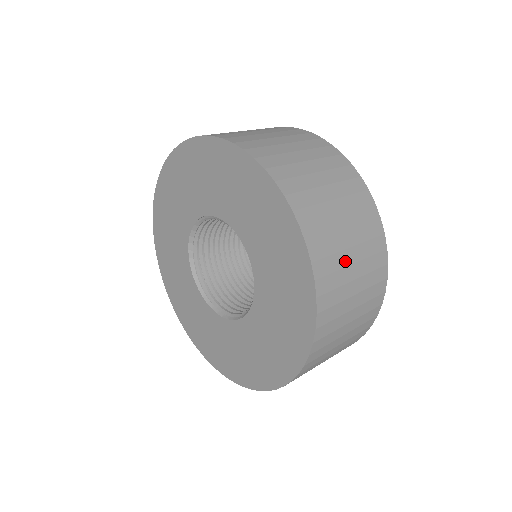
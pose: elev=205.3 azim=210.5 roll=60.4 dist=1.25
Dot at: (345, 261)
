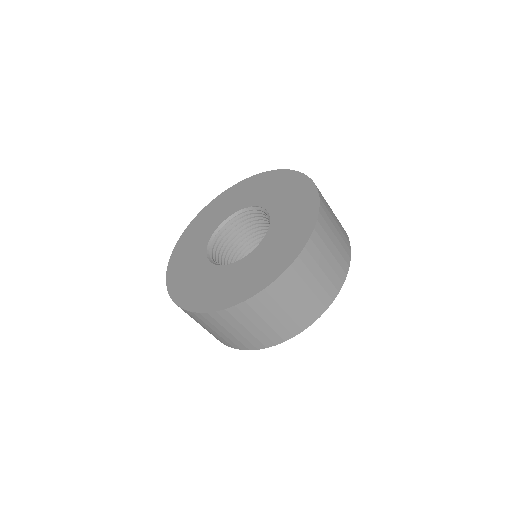
Dot at: (321, 263)
